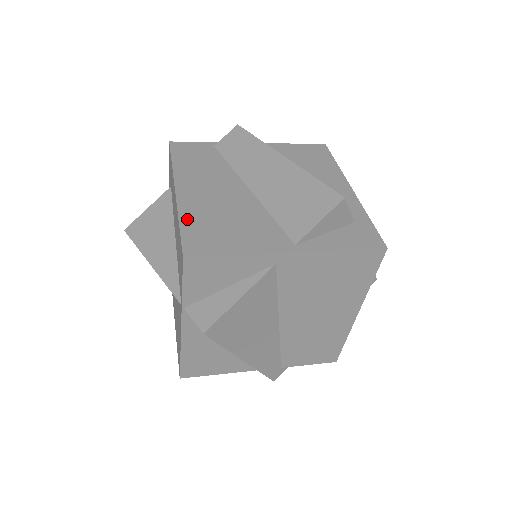
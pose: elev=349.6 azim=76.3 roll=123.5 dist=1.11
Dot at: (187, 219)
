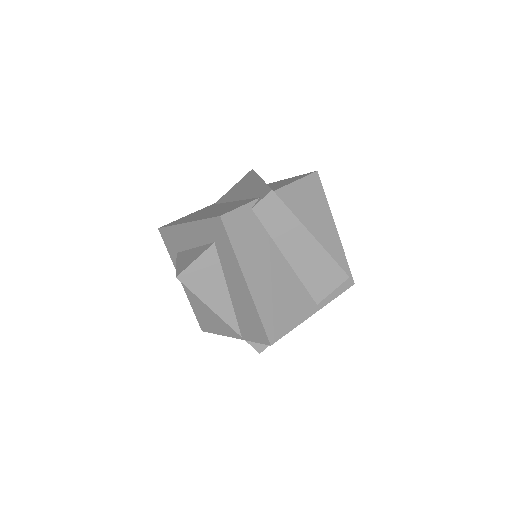
Dot at: (263, 311)
